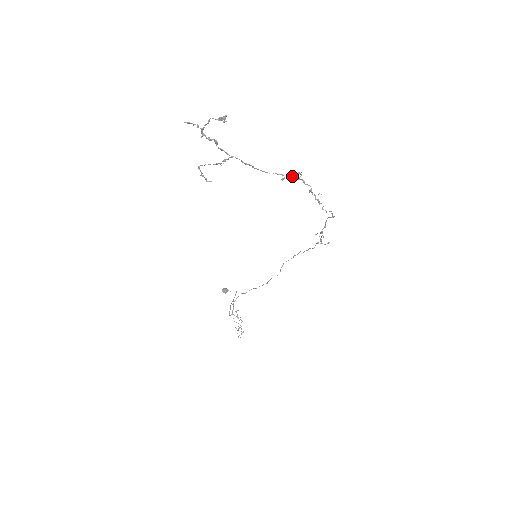
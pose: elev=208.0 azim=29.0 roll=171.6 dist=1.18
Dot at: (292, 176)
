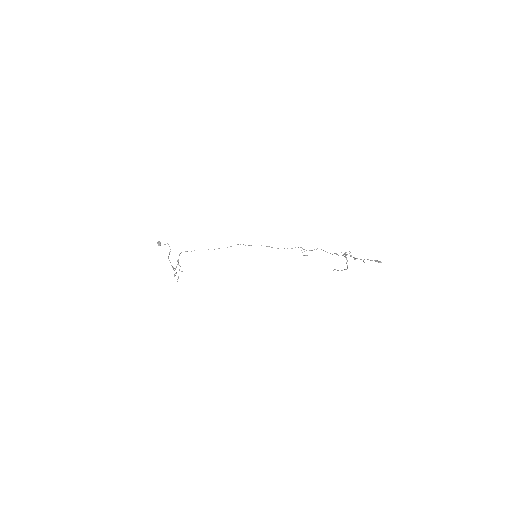
Dot at: occluded
